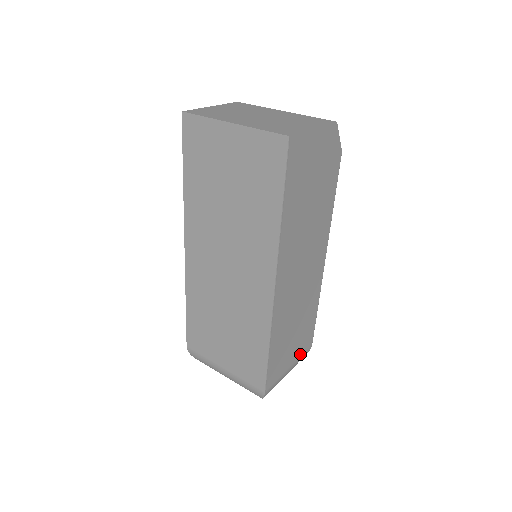
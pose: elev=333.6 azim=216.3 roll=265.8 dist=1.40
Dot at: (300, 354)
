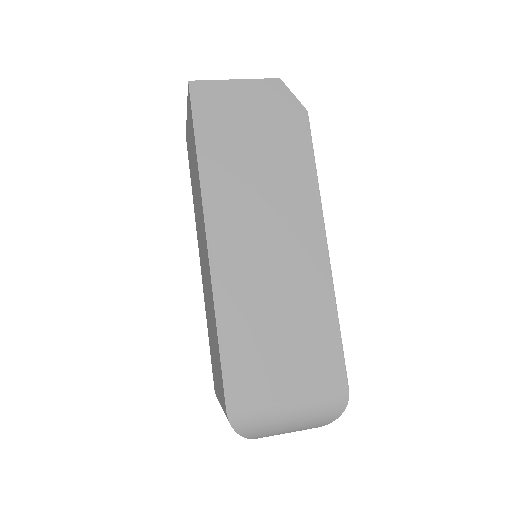
Dot at: (314, 390)
